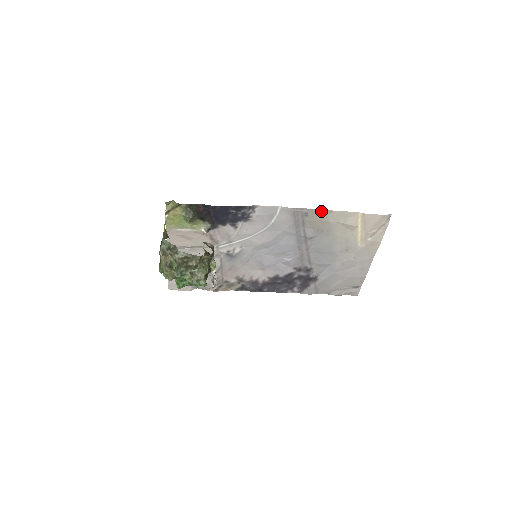
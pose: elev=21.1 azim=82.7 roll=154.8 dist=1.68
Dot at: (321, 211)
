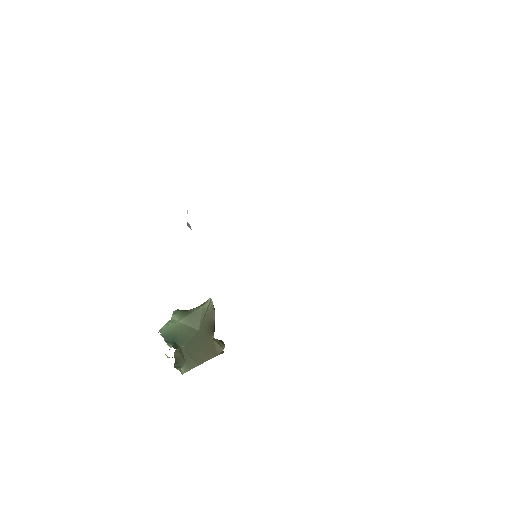
Dot at: occluded
